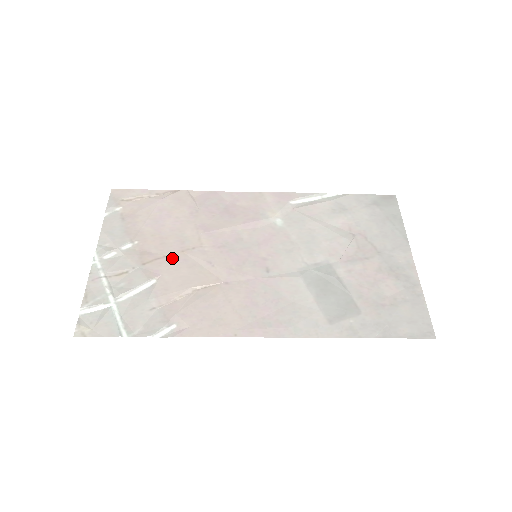
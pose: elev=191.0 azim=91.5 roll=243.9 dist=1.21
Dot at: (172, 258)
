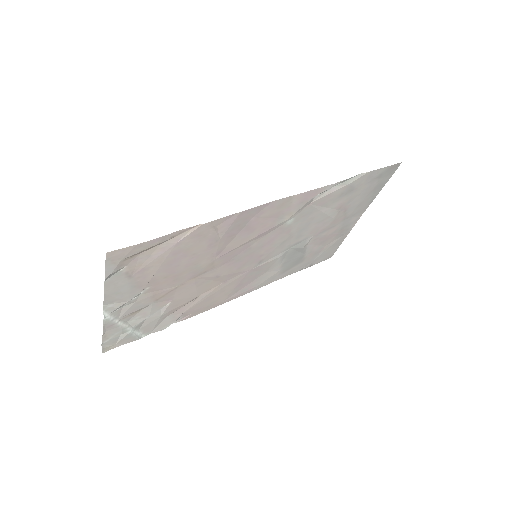
Dot at: (184, 286)
